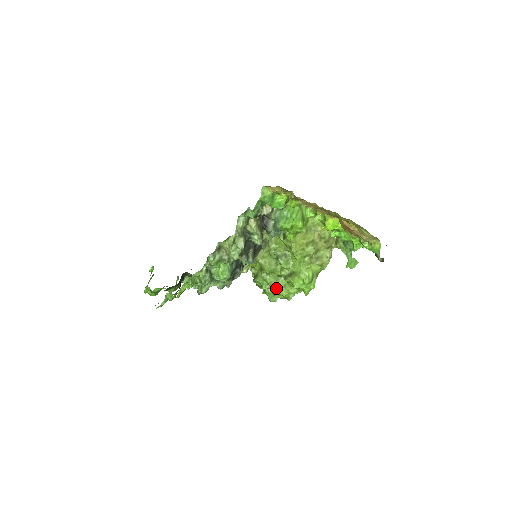
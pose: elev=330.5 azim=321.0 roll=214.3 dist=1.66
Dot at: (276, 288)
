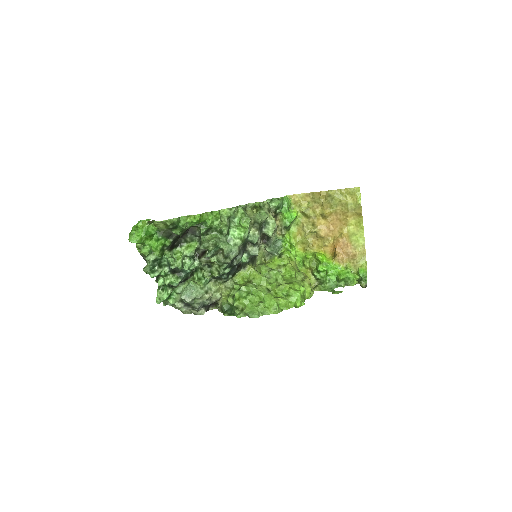
Dot at: (268, 293)
